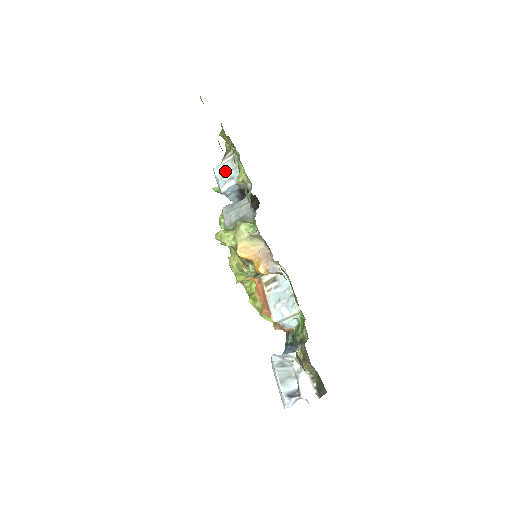
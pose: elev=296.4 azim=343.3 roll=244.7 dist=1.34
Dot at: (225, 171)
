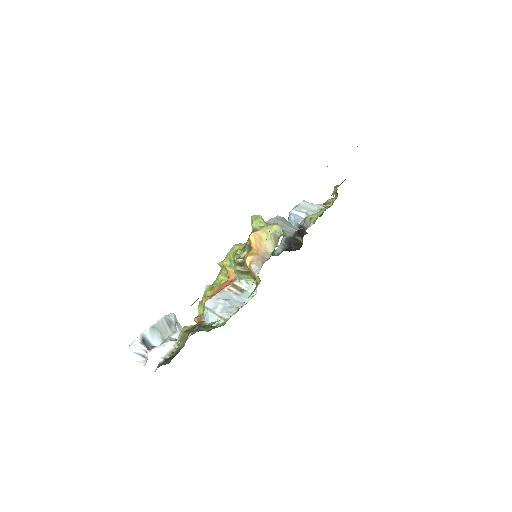
Dot at: (308, 208)
